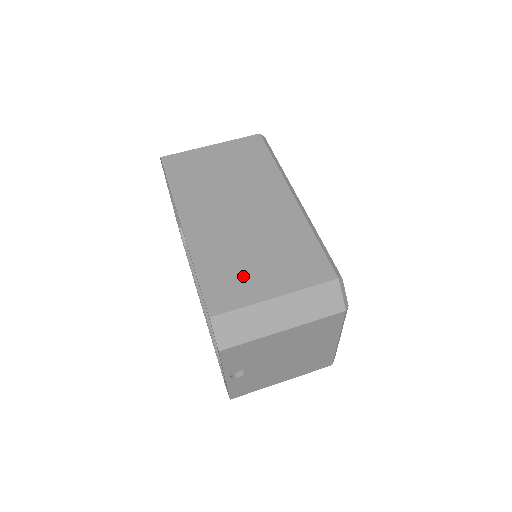
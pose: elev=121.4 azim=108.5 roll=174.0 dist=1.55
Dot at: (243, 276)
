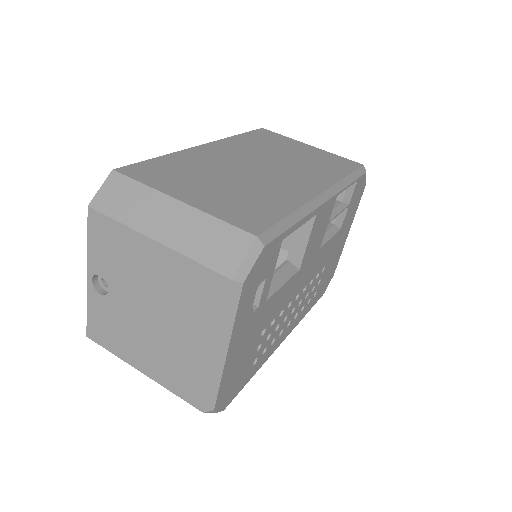
Dot at: (185, 179)
